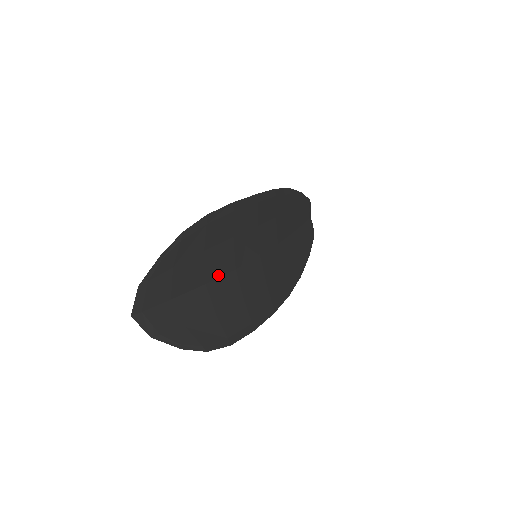
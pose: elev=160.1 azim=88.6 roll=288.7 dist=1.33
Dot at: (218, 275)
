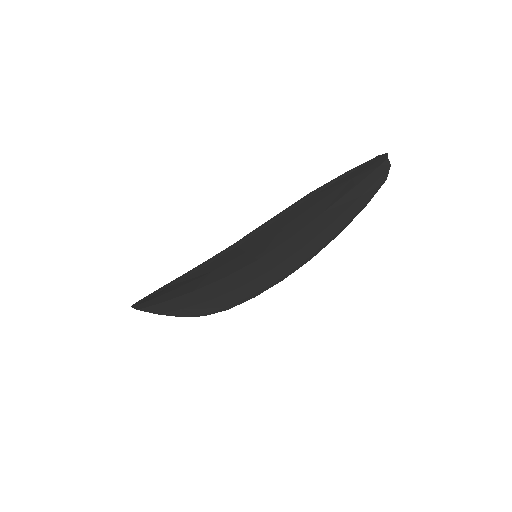
Dot at: (205, 285)
